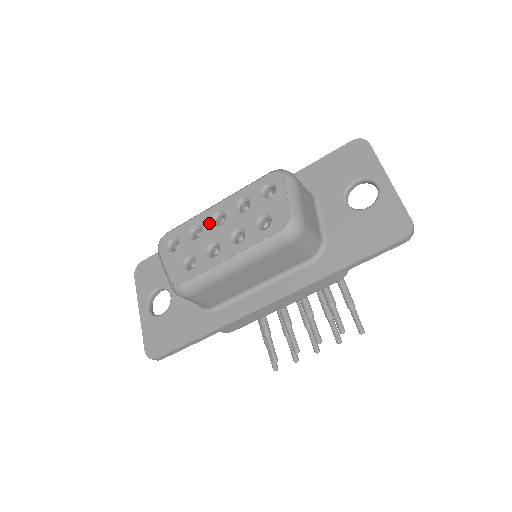
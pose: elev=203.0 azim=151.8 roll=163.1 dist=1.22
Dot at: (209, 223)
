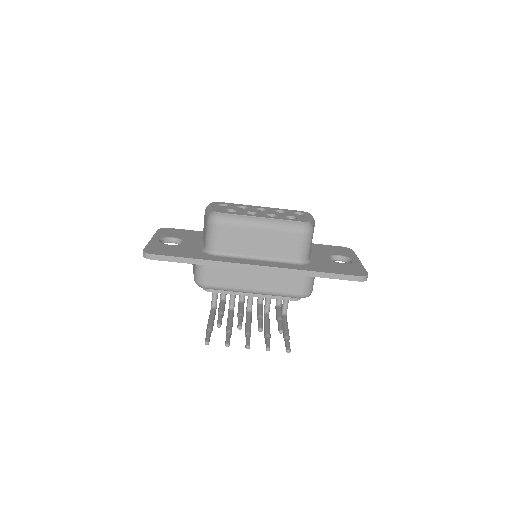
Dot at: (254, 208)
